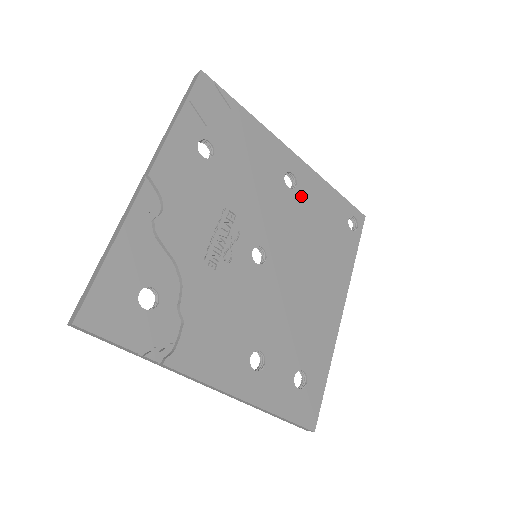
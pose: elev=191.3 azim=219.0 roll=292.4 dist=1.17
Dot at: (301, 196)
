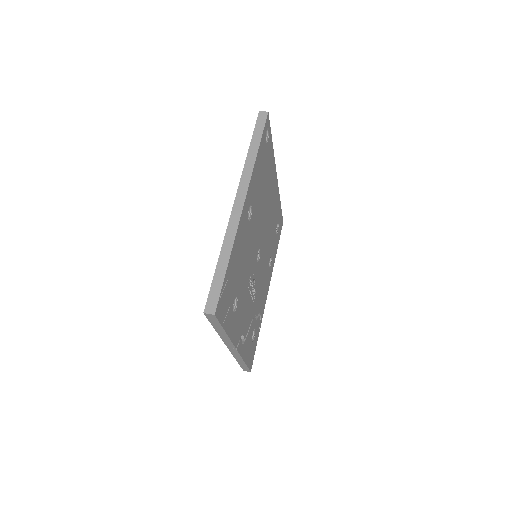
Dot at: (254, 202)
